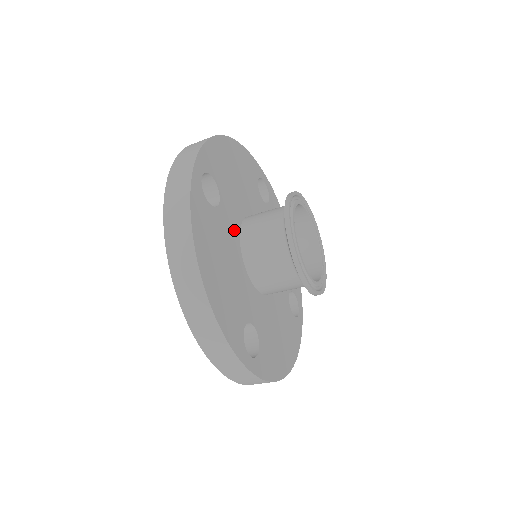
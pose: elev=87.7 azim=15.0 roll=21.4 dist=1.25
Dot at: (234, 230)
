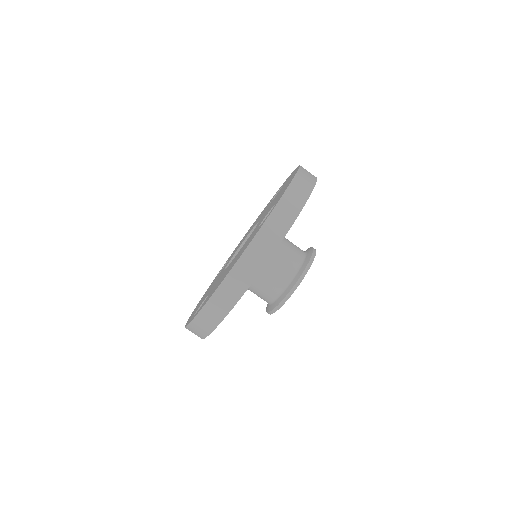
Dot at: occluded
